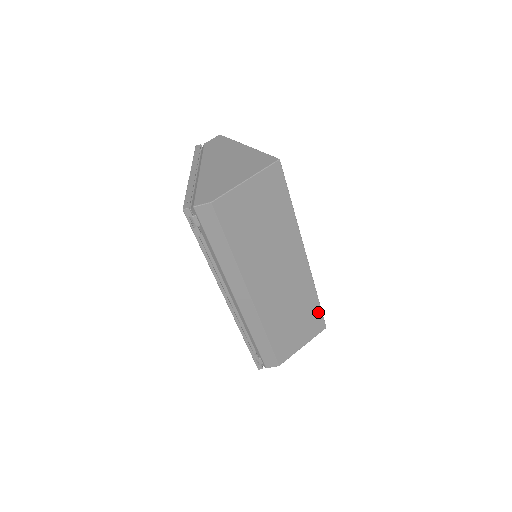
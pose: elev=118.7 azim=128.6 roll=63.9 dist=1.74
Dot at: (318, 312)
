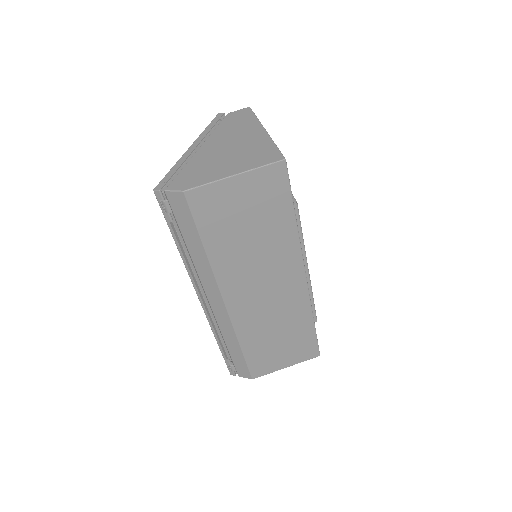
Dot at: (312, 338)
